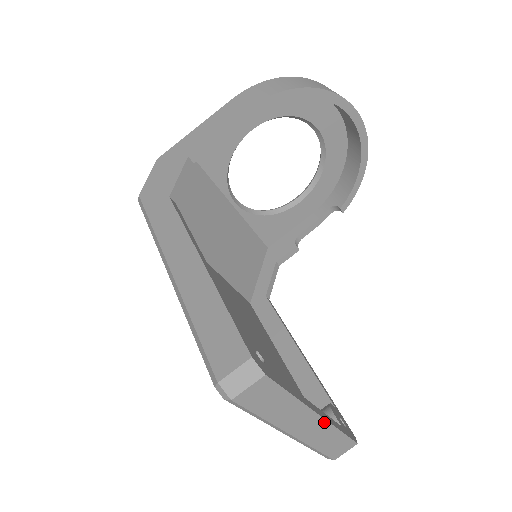
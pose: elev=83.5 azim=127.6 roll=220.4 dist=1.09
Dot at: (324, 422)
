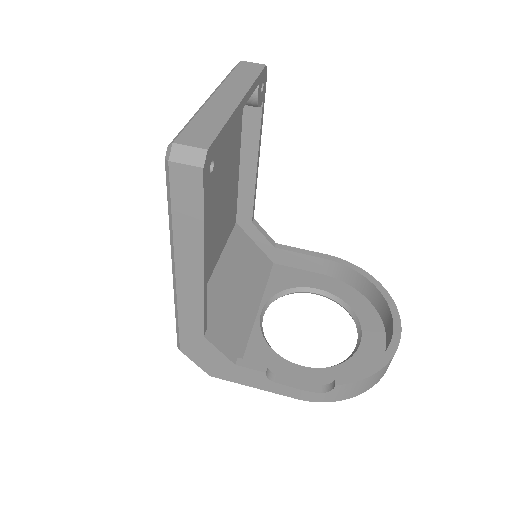
Dot at: (235, 105)
